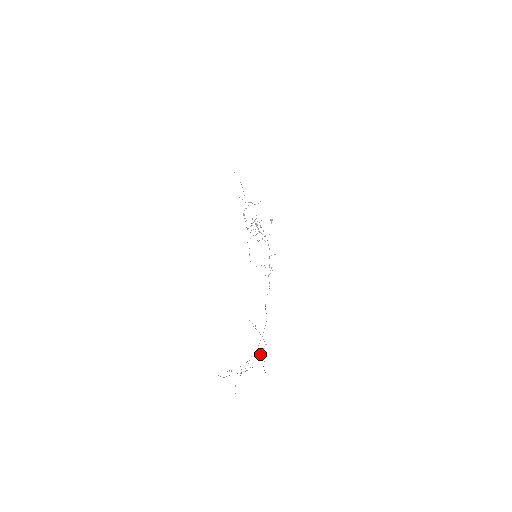
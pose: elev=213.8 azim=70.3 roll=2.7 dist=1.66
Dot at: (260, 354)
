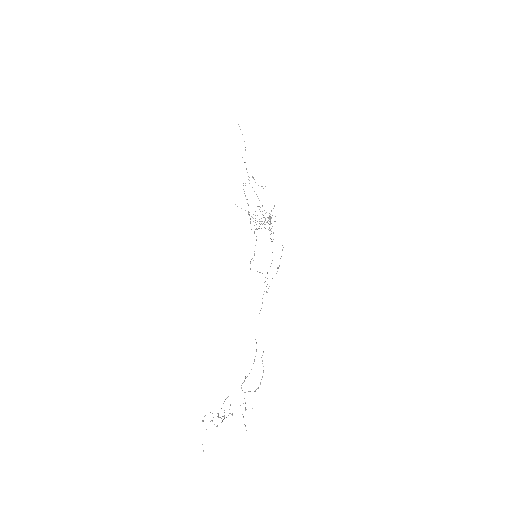
Dot at: occluded
